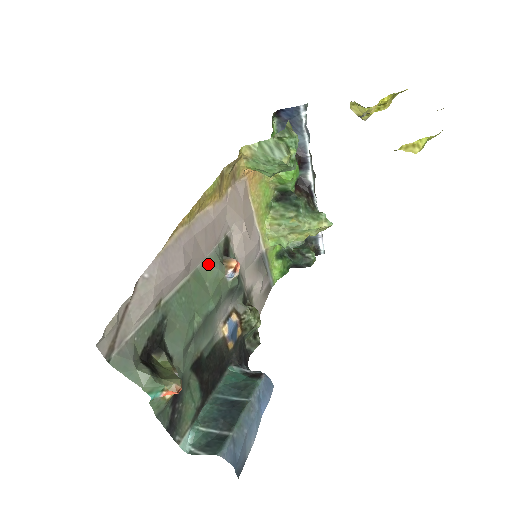
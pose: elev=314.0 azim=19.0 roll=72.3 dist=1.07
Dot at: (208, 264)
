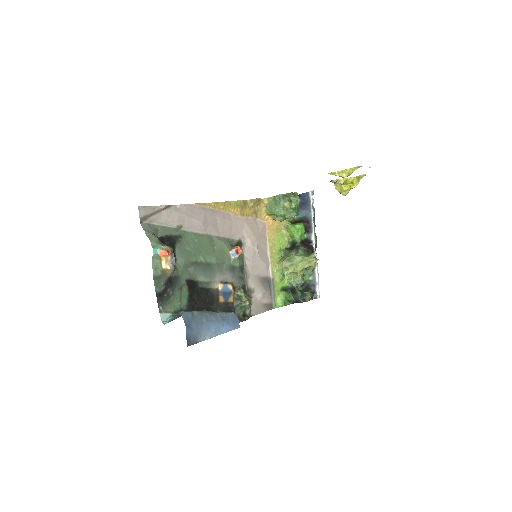
Dot at: (220, 239)
